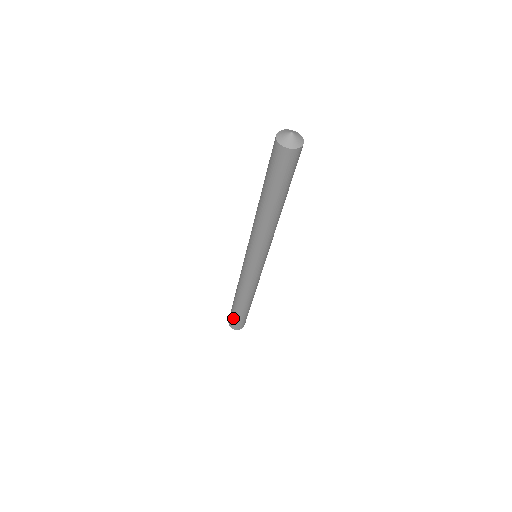
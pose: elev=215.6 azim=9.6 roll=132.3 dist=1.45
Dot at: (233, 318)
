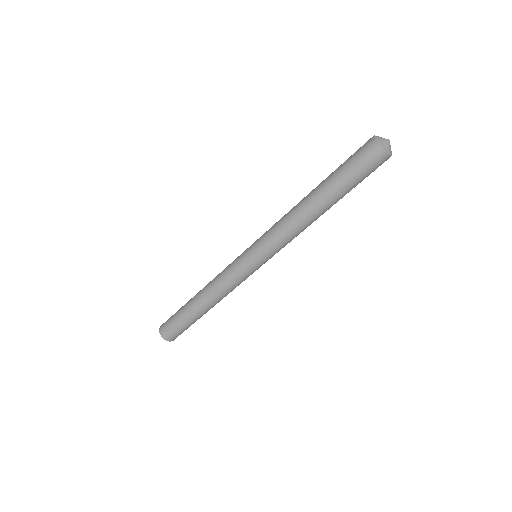
Dot at: (176, 327)
